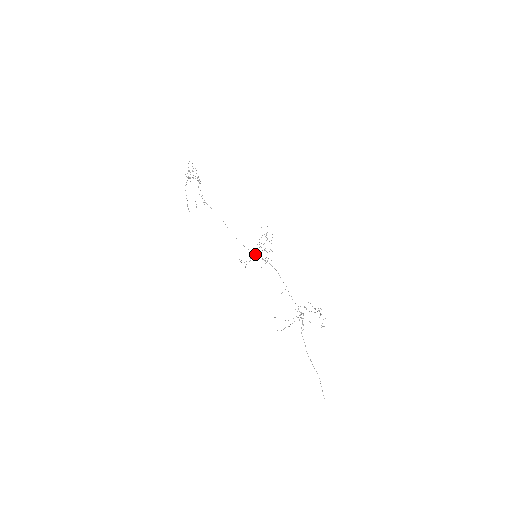
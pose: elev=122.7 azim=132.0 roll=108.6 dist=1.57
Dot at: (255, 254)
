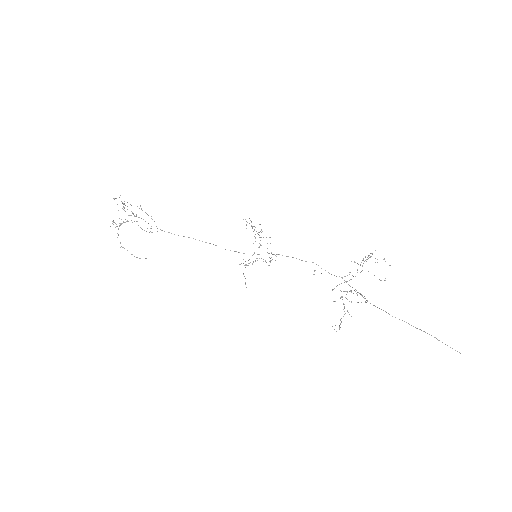
Dot at: occluded
